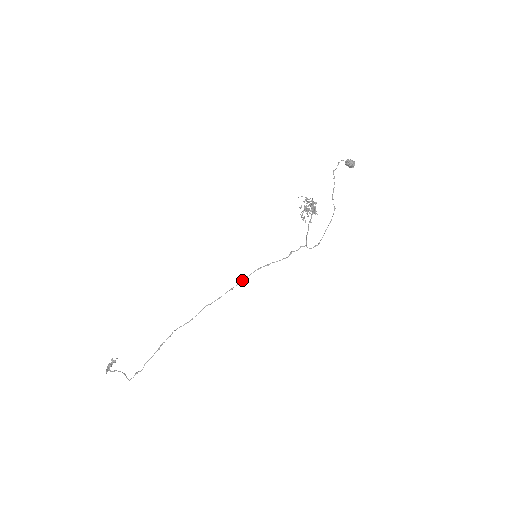
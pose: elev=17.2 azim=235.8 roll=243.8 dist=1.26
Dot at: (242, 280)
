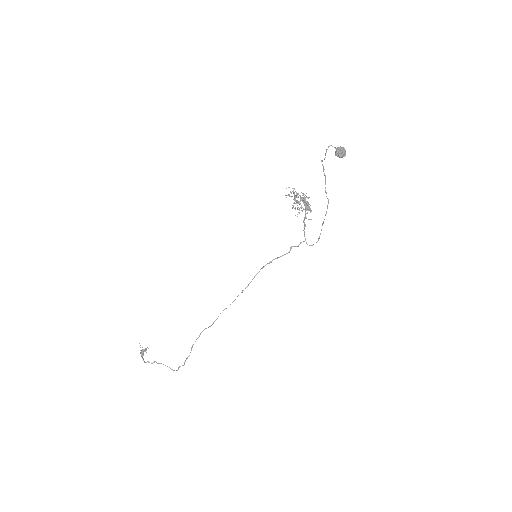
Dot at: (250, 282)
